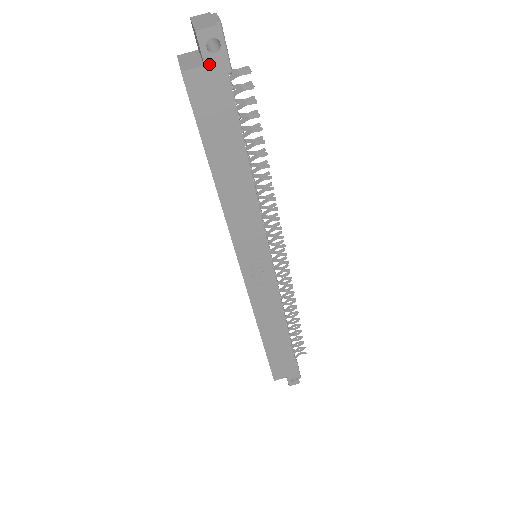
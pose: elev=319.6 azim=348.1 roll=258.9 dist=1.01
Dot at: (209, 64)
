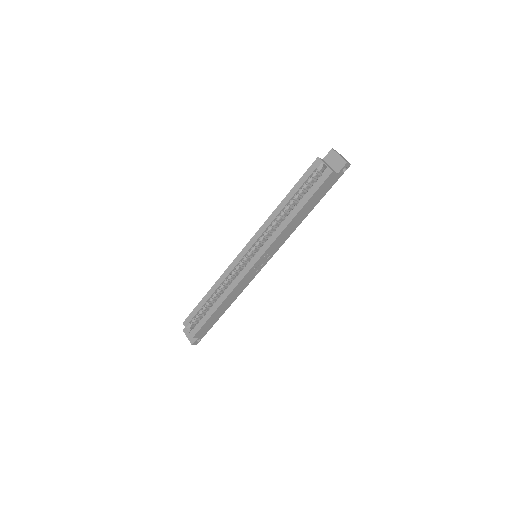
Dot at: (338, 174)
